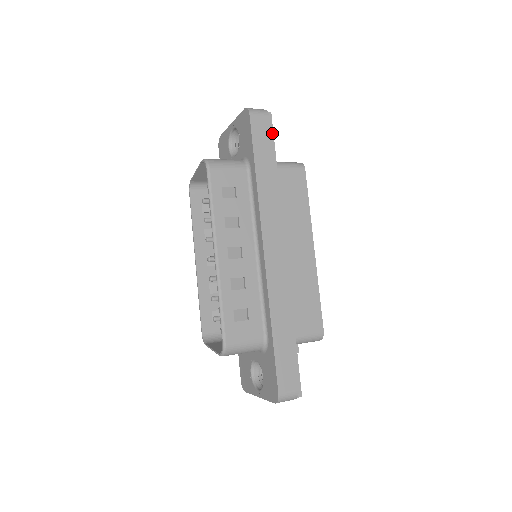
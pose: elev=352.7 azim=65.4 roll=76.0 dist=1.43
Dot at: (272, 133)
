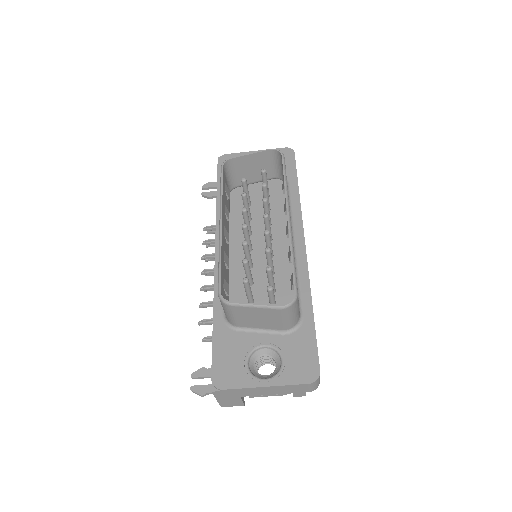
Dot at: occluded
